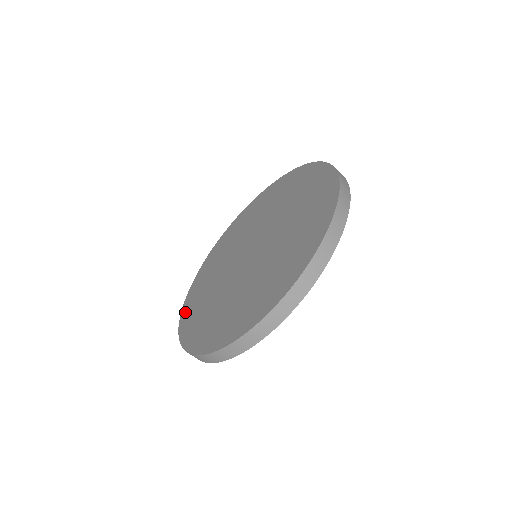
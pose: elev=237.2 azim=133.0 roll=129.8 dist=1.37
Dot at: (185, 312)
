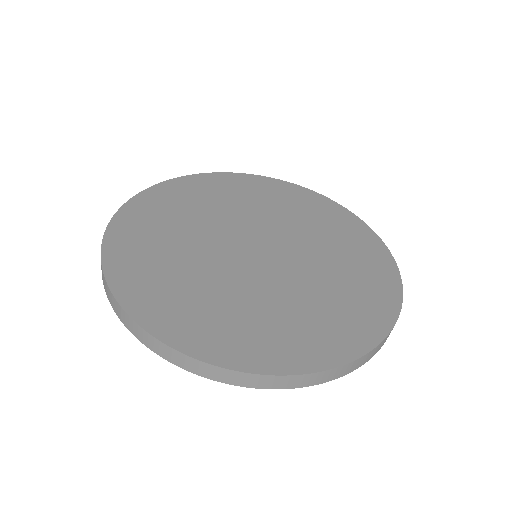
Dot at: (119, 231)
